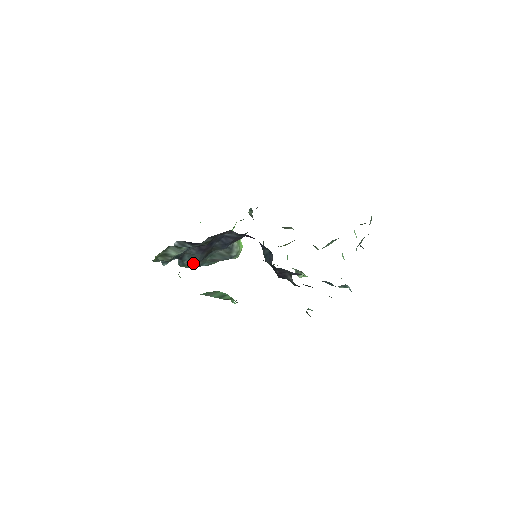
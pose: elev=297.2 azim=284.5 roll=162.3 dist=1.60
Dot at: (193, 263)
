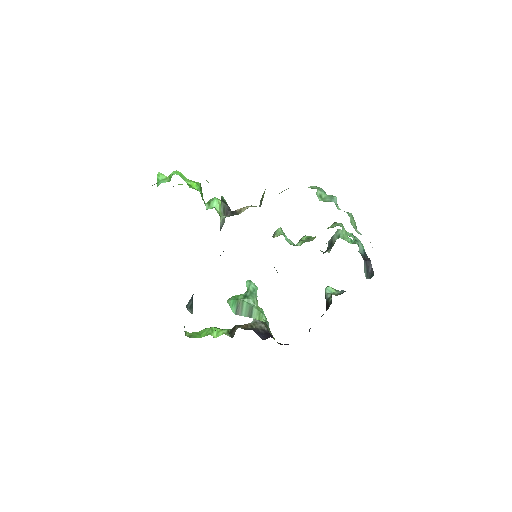
Dot at: occluded
